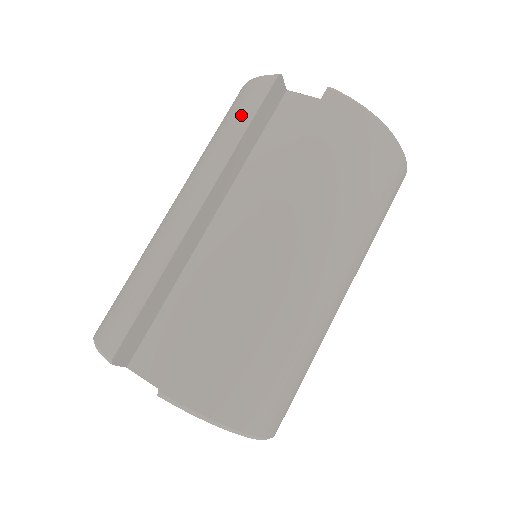
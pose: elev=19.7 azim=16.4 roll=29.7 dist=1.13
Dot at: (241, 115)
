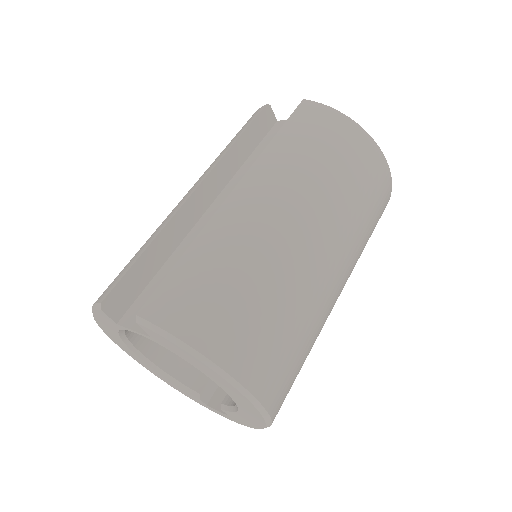
Dot at: (237, 134)
